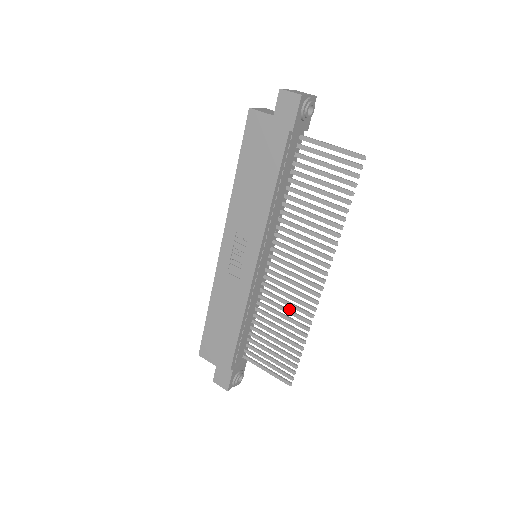
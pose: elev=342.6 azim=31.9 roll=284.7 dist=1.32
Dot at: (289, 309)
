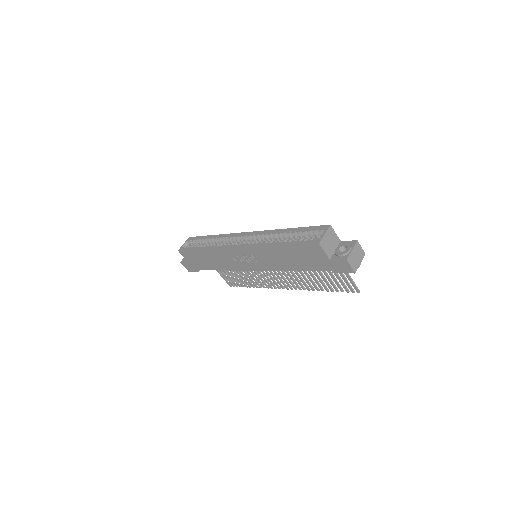
Dot at: (256, 276)
